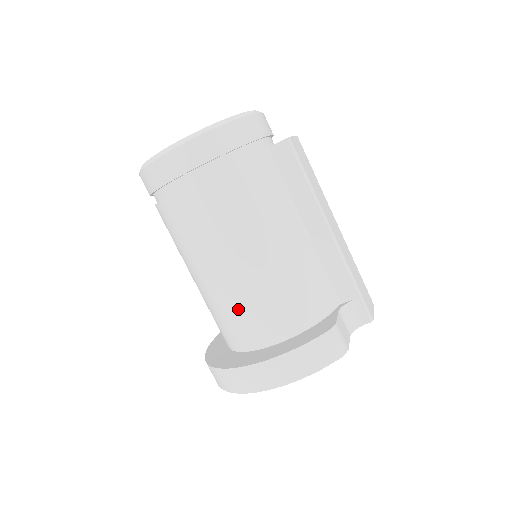
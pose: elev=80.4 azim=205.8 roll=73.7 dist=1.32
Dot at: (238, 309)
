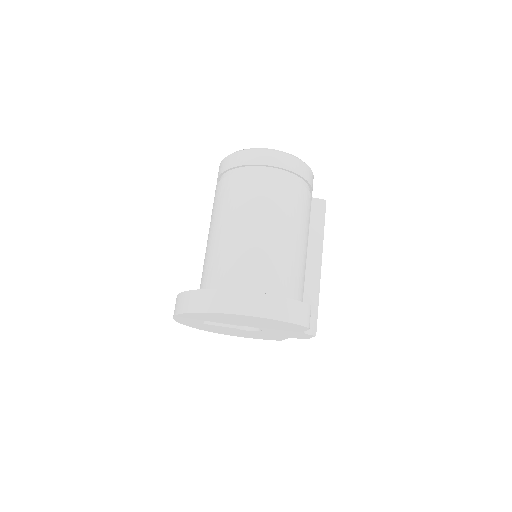
Dot at: (252, 261)
